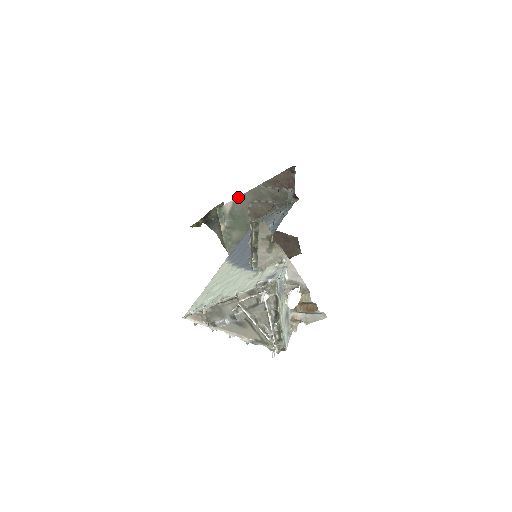
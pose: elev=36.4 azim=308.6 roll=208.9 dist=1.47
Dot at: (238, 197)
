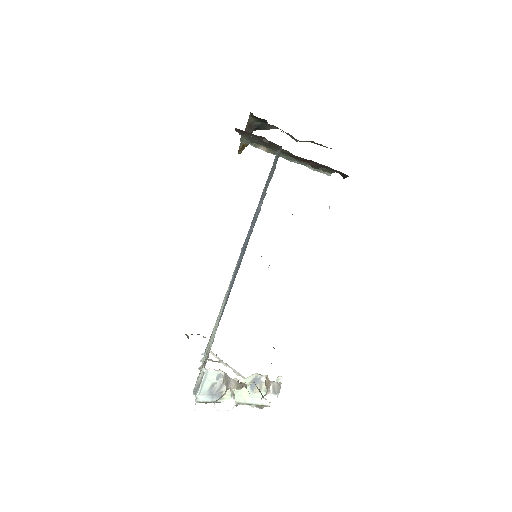
Dot at: occluded
